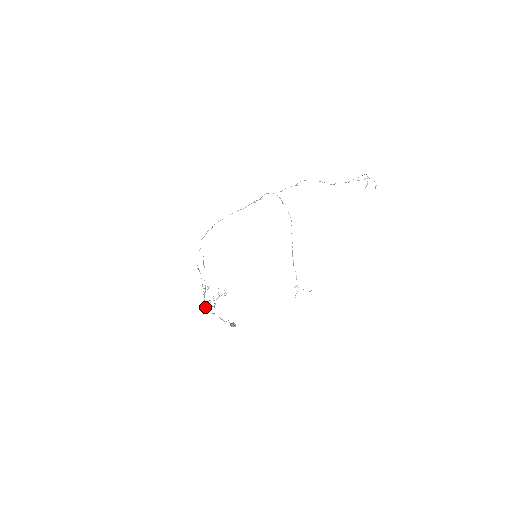
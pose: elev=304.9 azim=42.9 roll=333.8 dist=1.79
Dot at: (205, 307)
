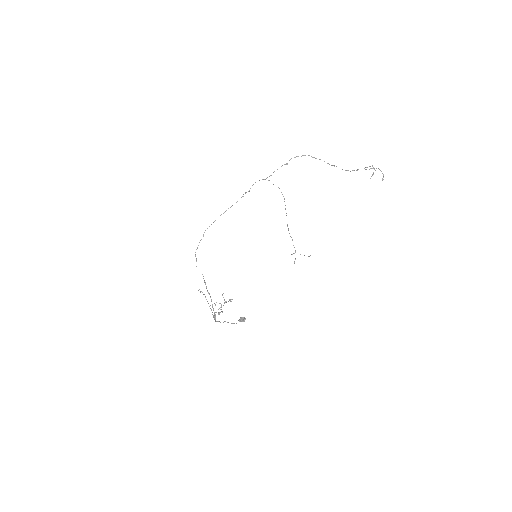
Dot at: occluded
